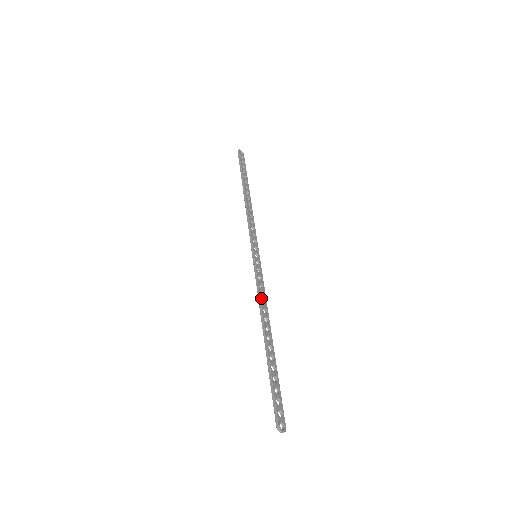
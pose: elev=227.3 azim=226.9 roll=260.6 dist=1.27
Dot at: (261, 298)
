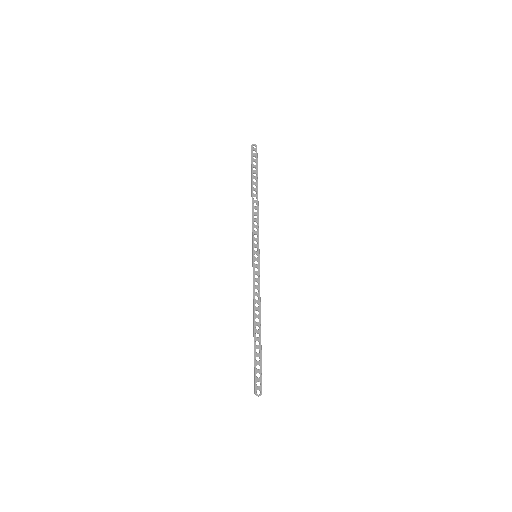
Dot at: (255, 295)
